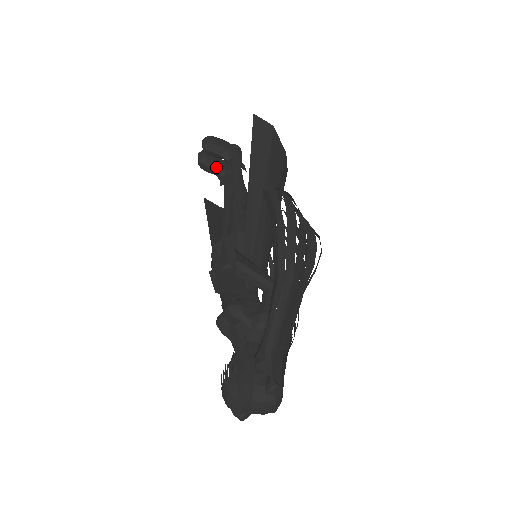
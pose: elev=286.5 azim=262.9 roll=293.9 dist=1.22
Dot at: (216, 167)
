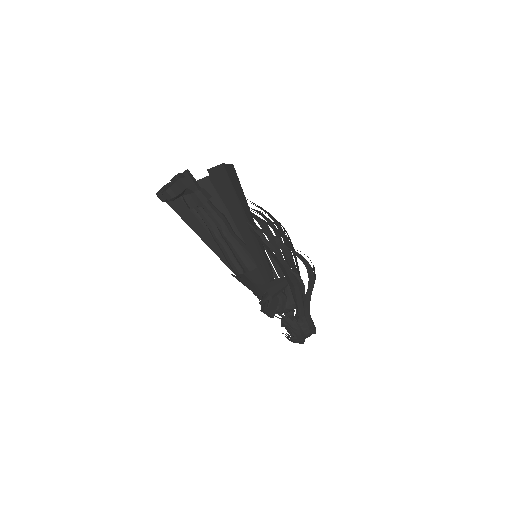
Dot at: occluded
